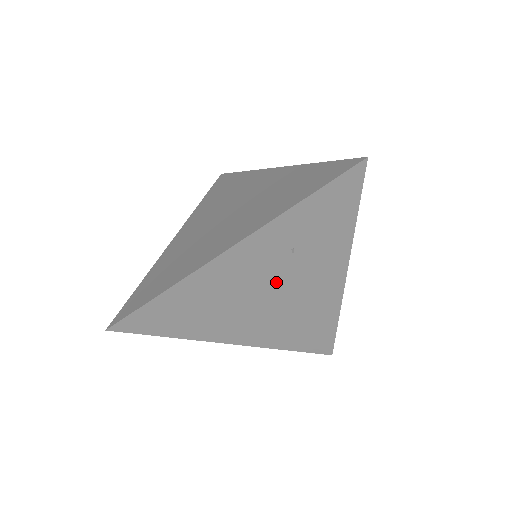
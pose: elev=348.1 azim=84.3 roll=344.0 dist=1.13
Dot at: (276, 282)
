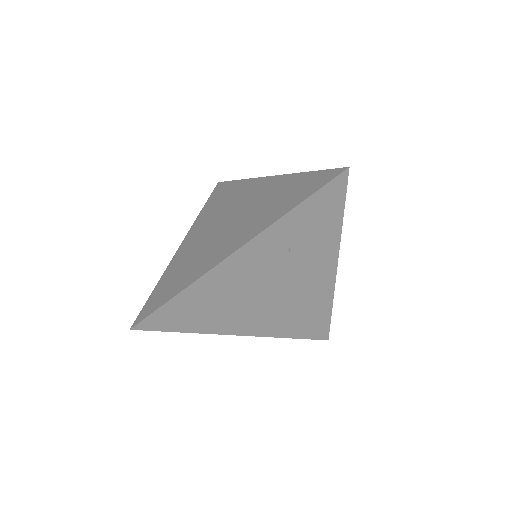
Dot at: (276, 278)
